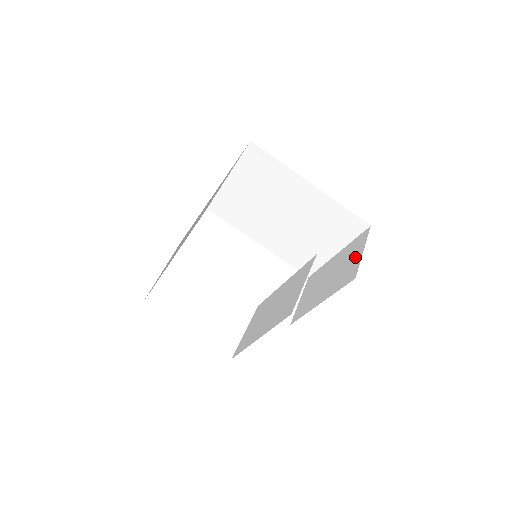
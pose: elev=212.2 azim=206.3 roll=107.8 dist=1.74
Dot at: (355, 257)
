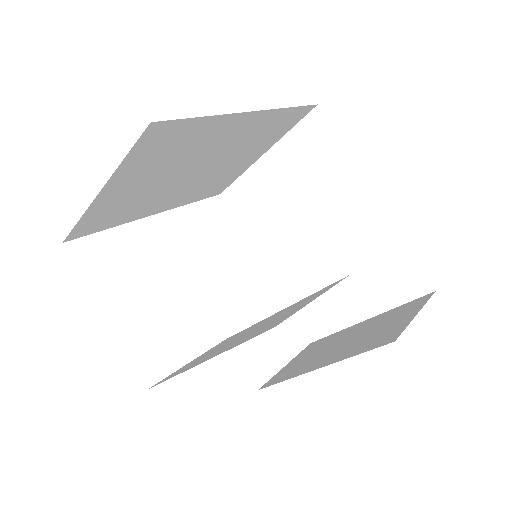
Dot at: (399, 320)
